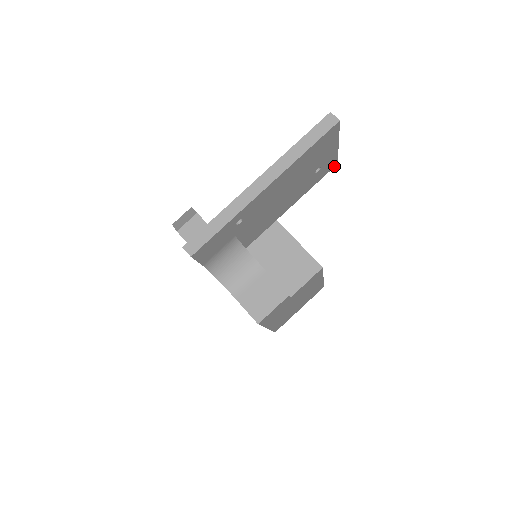
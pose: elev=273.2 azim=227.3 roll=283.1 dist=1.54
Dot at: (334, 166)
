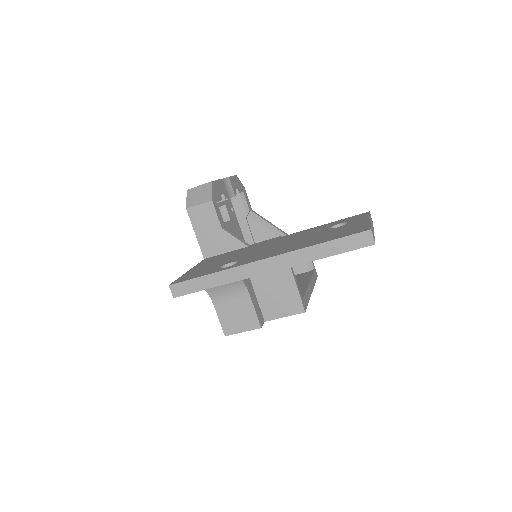
Dot at: occluded
